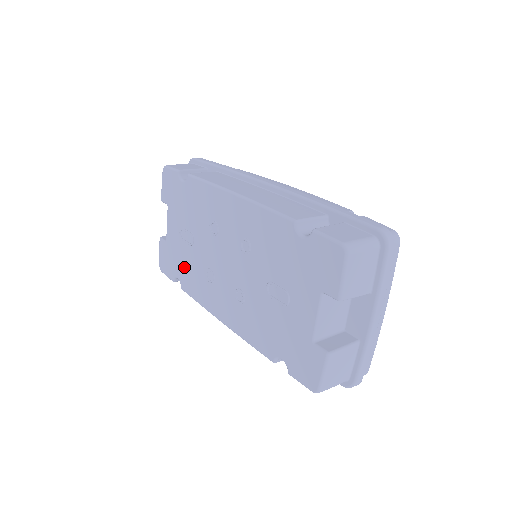
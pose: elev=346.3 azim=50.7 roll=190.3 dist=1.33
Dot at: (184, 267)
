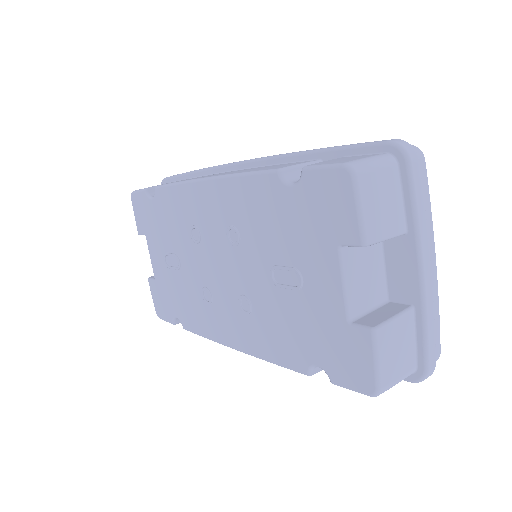
Dot at: (179, 300)
